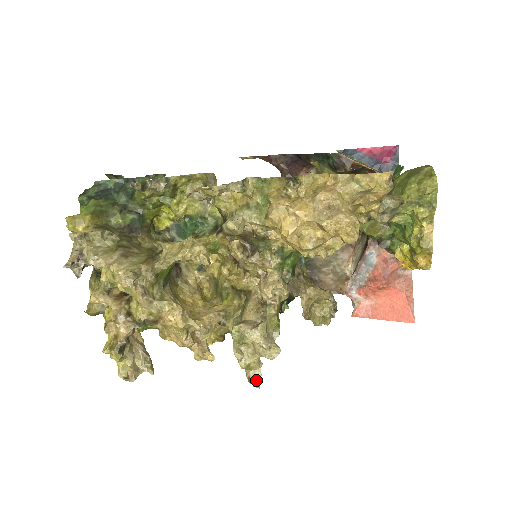
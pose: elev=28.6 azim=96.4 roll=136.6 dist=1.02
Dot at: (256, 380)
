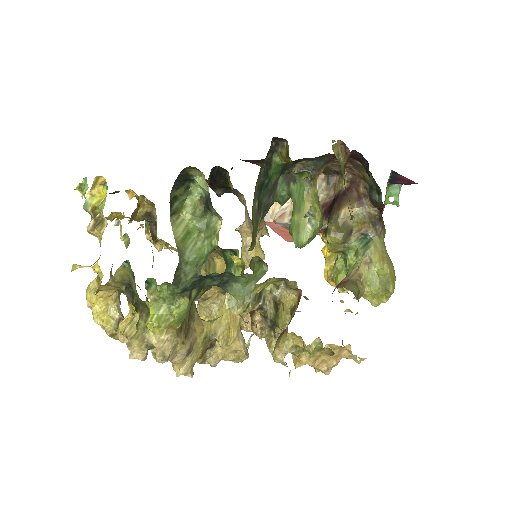
Dot at: occluded
